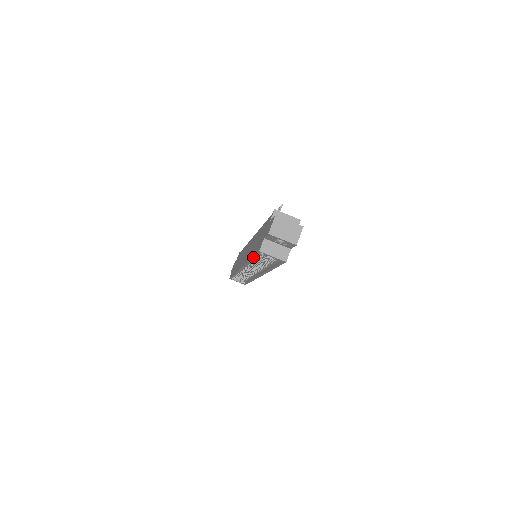
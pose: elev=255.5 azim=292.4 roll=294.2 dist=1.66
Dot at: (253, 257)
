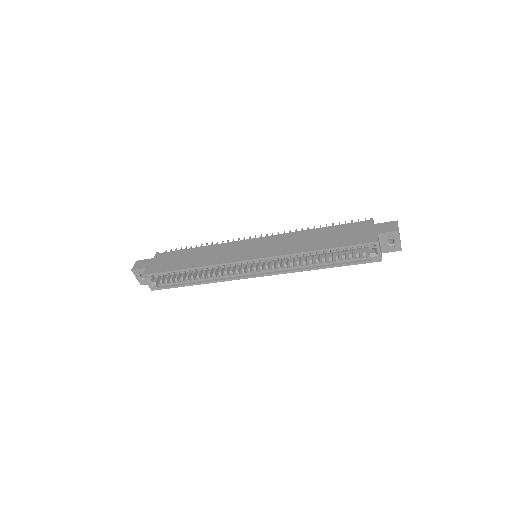
Dot at: (340, 247)
